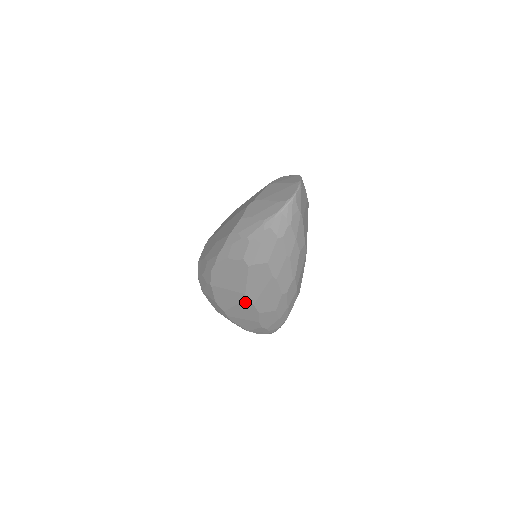
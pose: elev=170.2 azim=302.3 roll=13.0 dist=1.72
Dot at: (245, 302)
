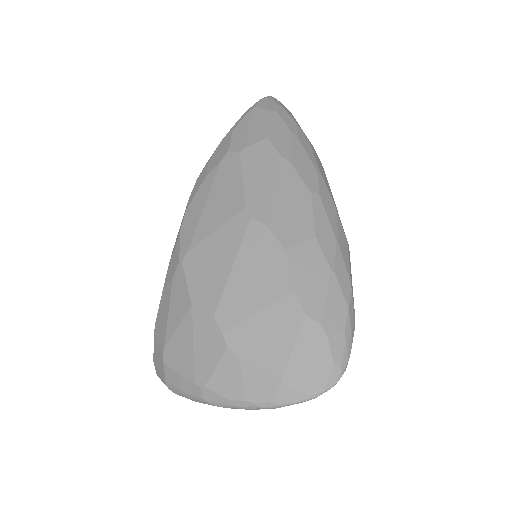
Dot at: (250, 233)
